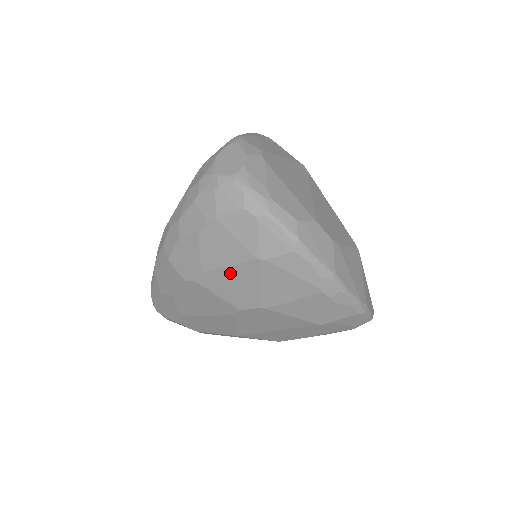
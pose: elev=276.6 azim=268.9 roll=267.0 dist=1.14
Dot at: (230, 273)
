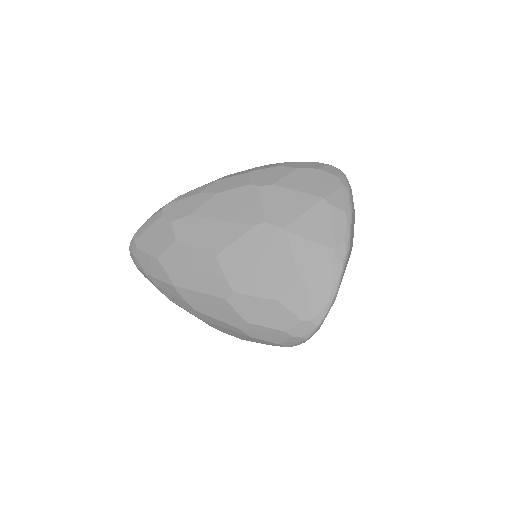
Dot at: (293, 196)
